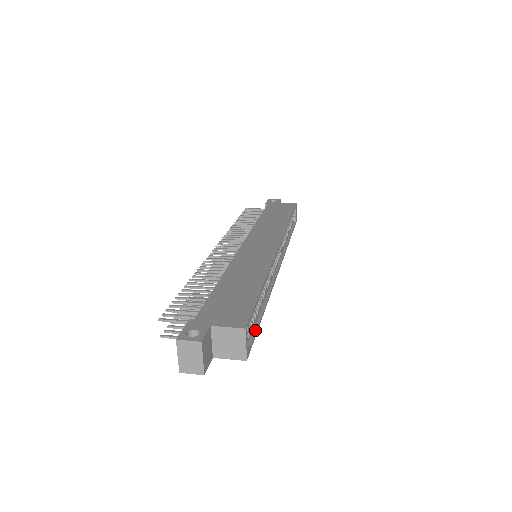
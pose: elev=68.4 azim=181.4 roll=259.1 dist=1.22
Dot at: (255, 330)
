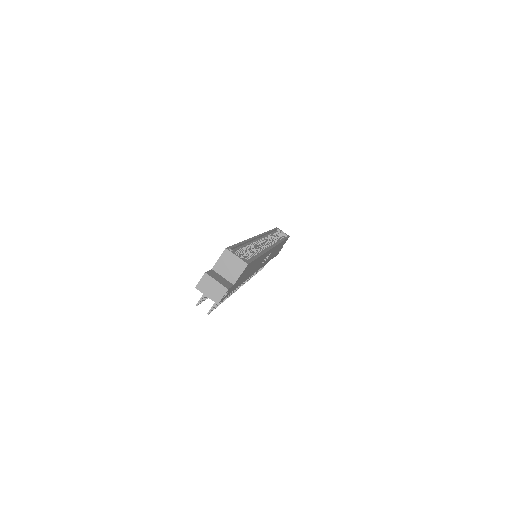
Dot at: (253, 258)
